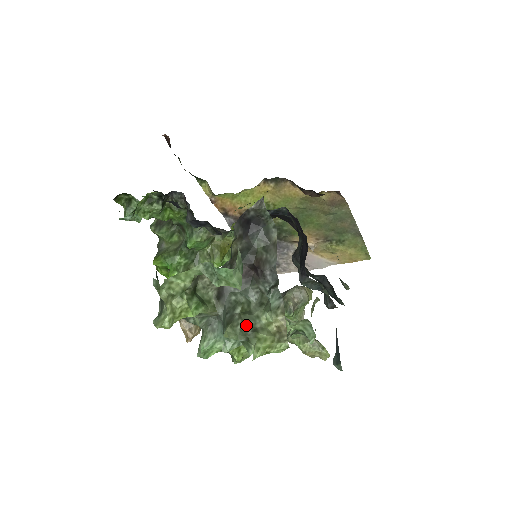
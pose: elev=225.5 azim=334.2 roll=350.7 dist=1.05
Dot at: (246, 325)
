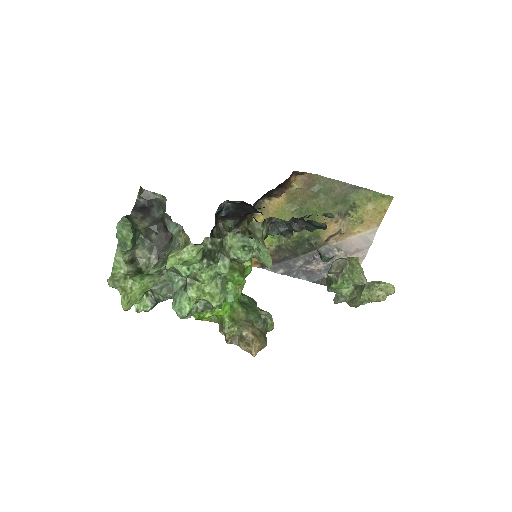
Dot at: occluded
